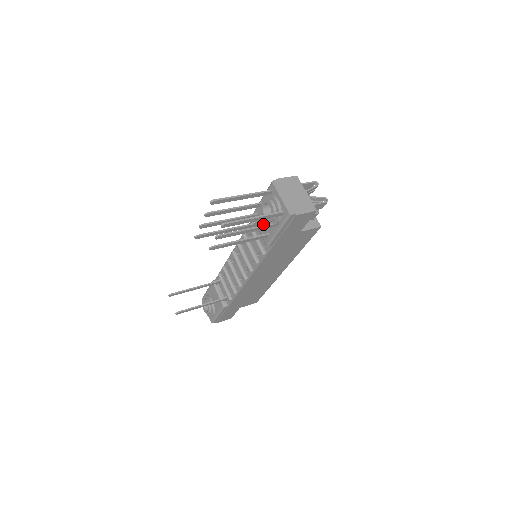
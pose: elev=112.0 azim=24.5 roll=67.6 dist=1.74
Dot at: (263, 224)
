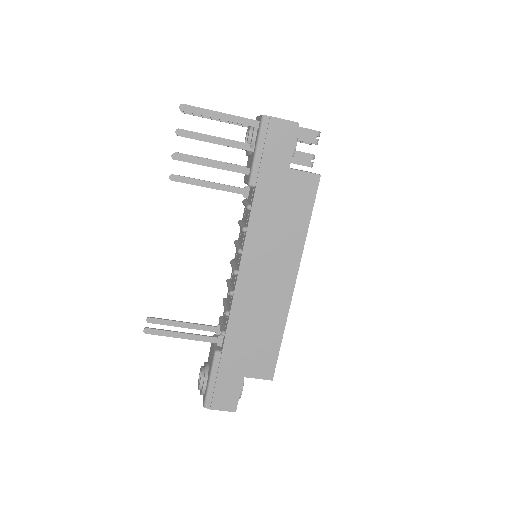
Dot at: occluded
